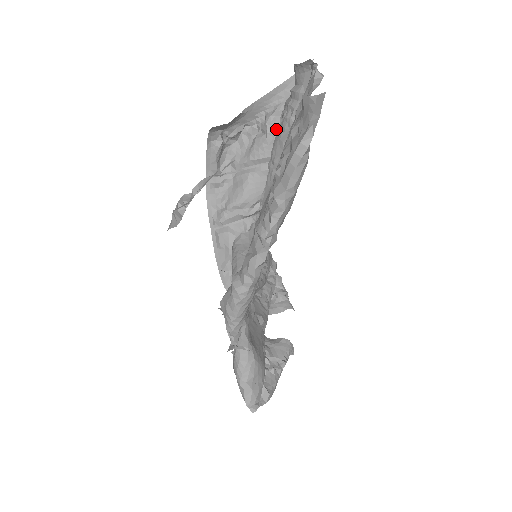
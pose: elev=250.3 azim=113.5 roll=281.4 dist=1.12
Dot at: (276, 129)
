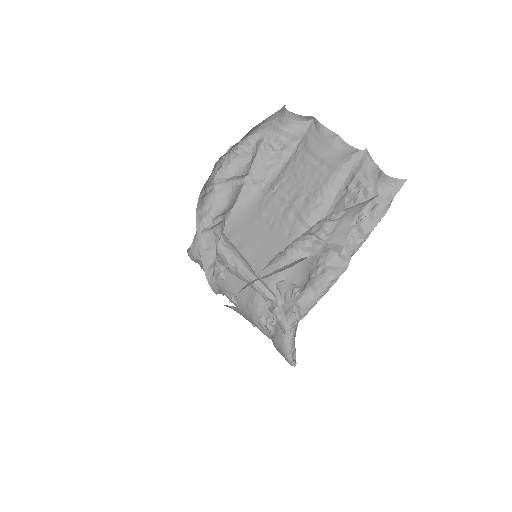
Dot at: (256, 153)
